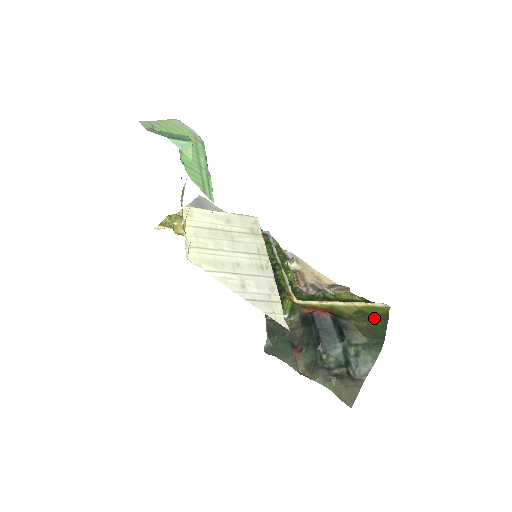
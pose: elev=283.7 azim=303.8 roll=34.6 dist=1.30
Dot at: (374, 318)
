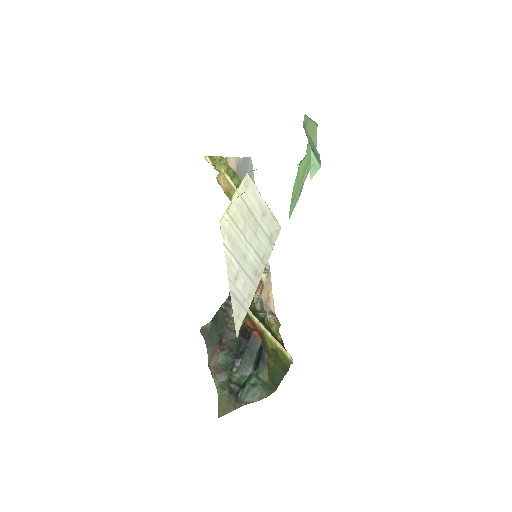
Dot at: (280, 364)
